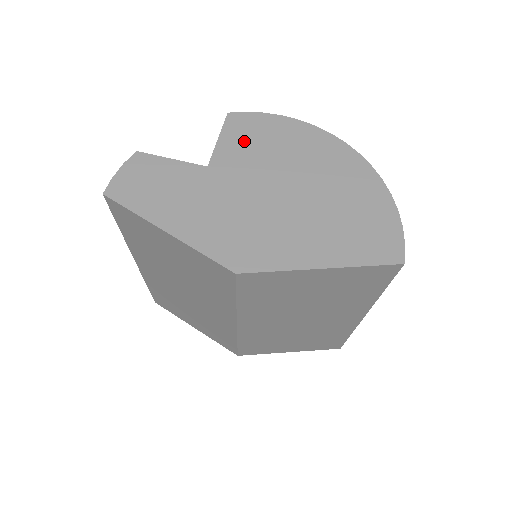
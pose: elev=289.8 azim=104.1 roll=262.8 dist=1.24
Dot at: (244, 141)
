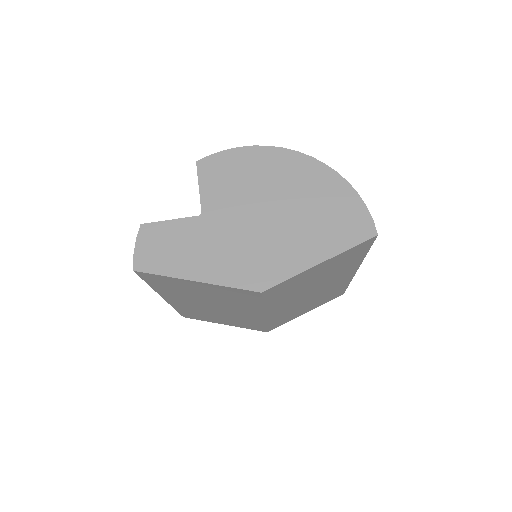
Dot at: (220, 182)
